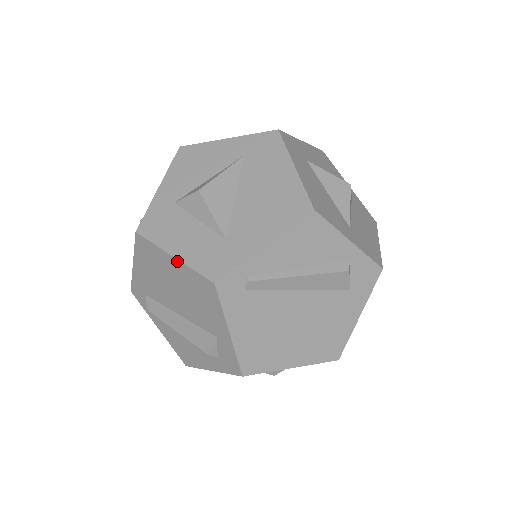
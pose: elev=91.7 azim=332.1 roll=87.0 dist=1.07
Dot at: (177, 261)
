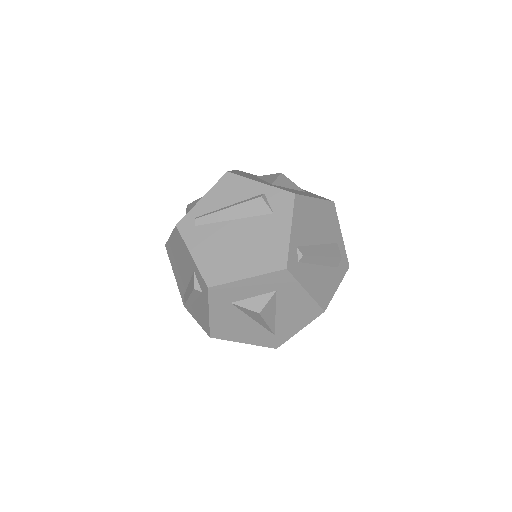
Dot at: (171, 236)
